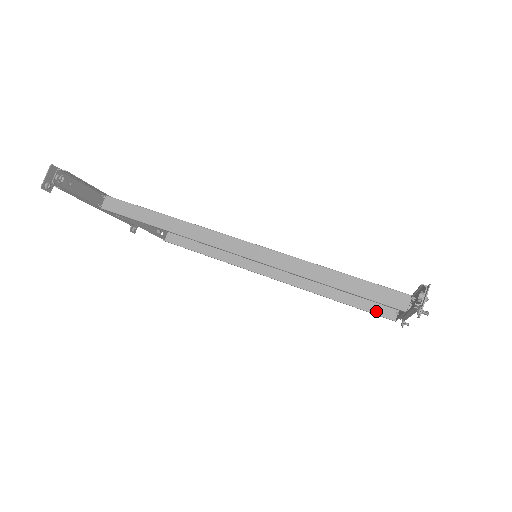
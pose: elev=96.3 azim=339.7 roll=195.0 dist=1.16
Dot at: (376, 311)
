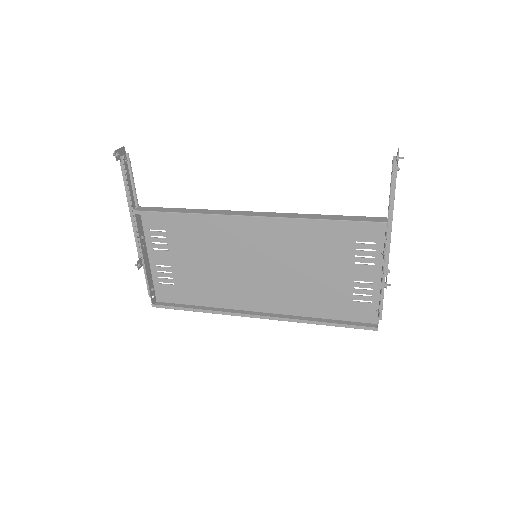
Dot at: (358, 327)
